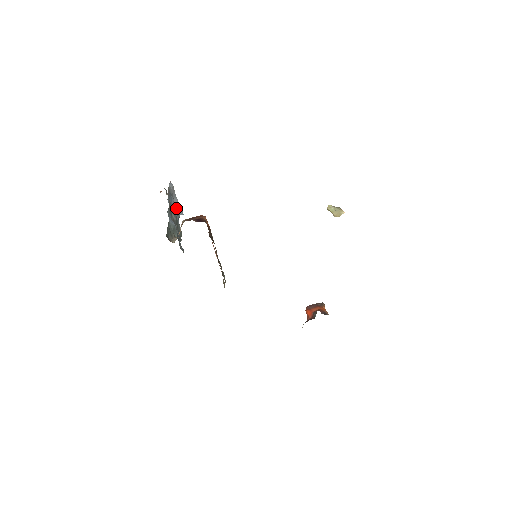
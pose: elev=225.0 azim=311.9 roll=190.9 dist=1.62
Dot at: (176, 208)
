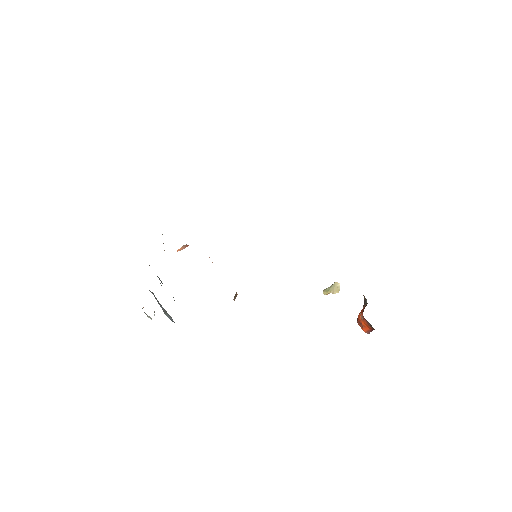
Dot at: occluded
